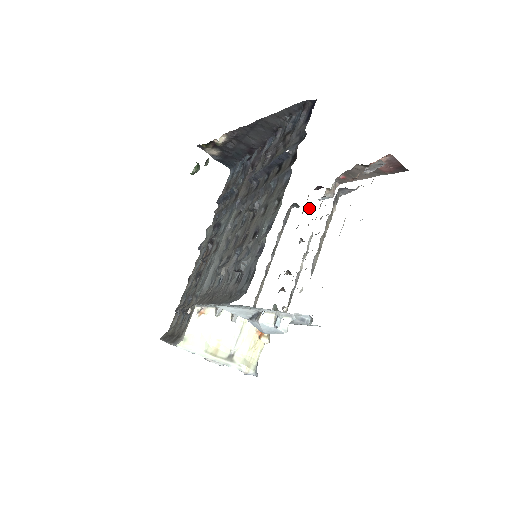
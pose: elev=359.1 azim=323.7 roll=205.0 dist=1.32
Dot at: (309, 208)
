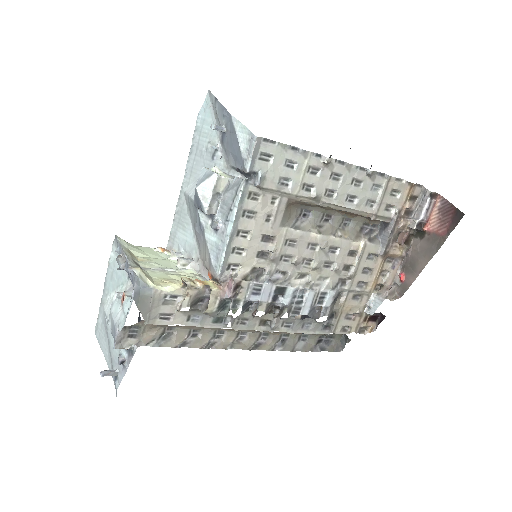
Dot at: (354, 316)
